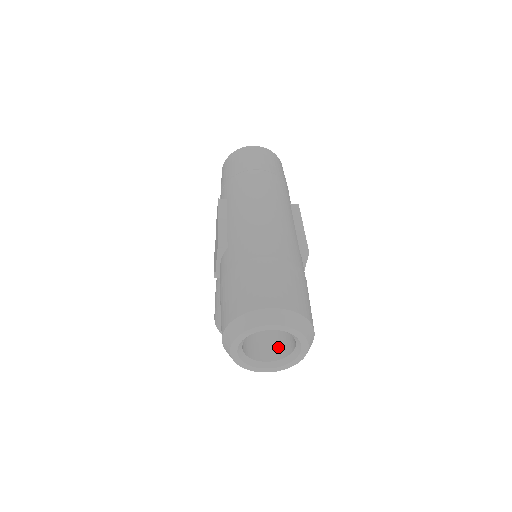
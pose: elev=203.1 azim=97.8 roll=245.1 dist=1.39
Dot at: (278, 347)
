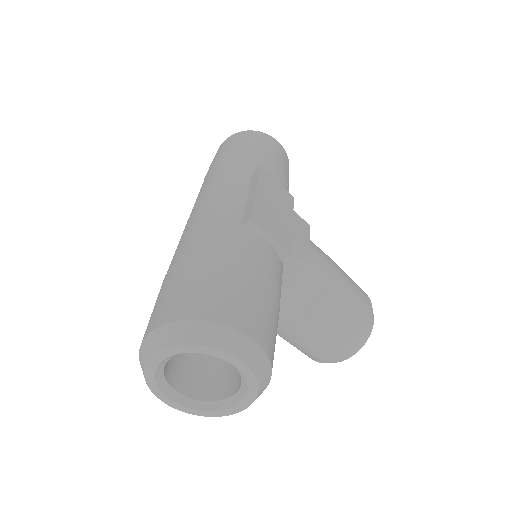
Dot at: occluded
